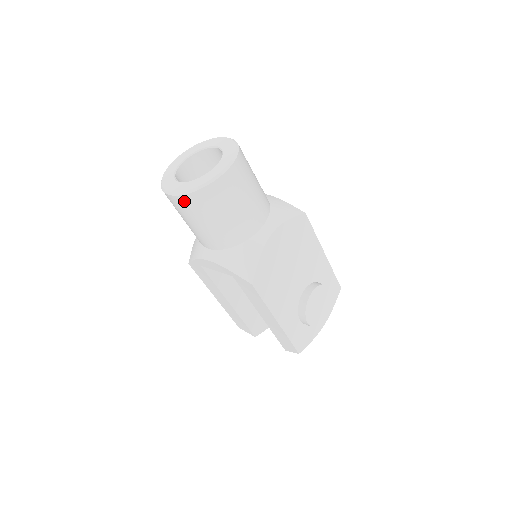
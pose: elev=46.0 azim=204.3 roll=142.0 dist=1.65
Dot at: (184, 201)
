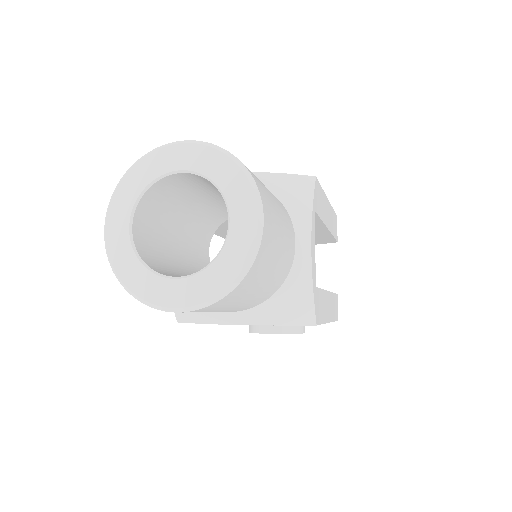
Dot at: occluded
